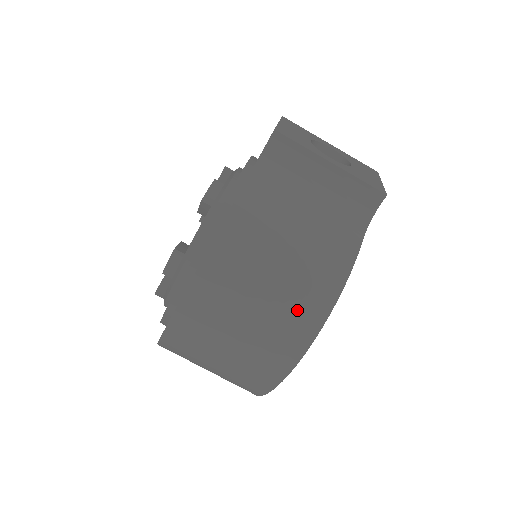
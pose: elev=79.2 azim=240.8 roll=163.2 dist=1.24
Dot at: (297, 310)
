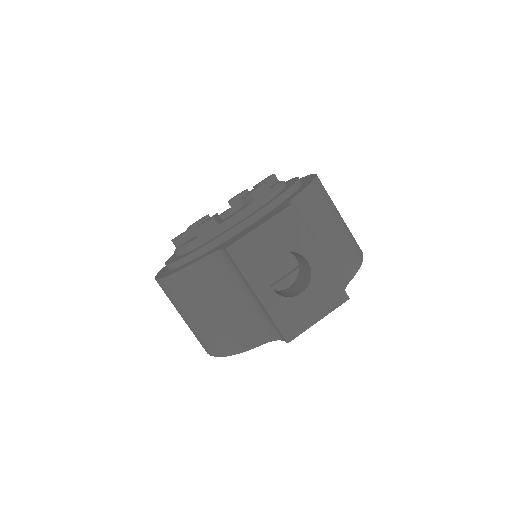
Dot at: (202, 339)
